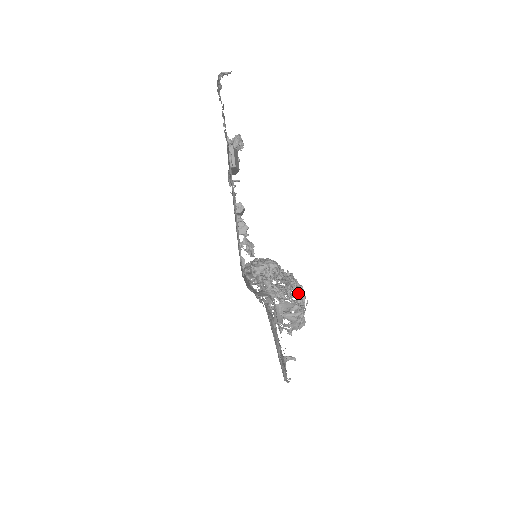
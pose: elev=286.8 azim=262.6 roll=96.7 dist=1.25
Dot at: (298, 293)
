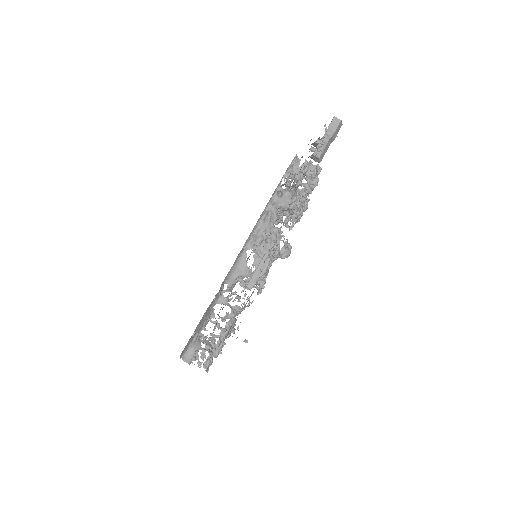
Dot at: occluded
